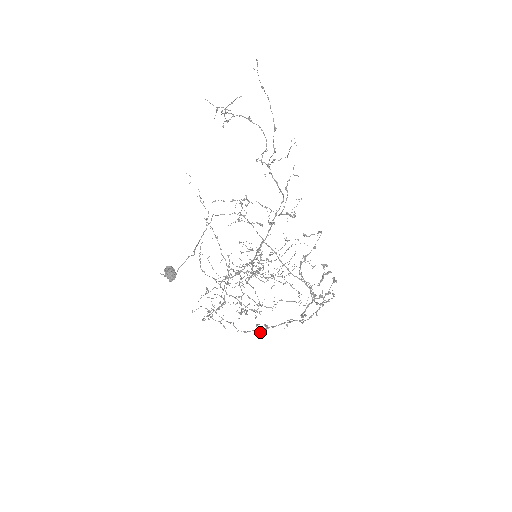
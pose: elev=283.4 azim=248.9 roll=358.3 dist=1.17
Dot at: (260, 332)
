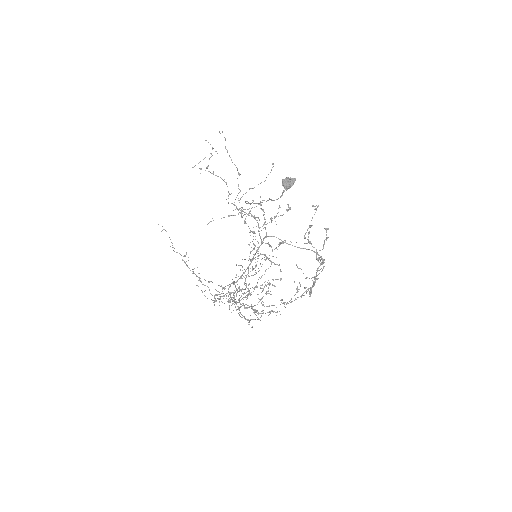
Dot at: (284, 306)
